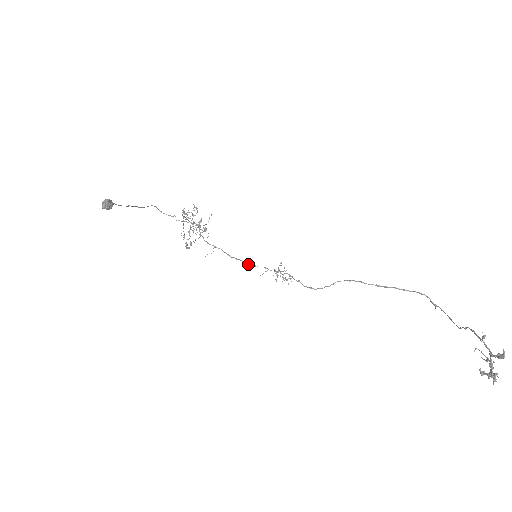
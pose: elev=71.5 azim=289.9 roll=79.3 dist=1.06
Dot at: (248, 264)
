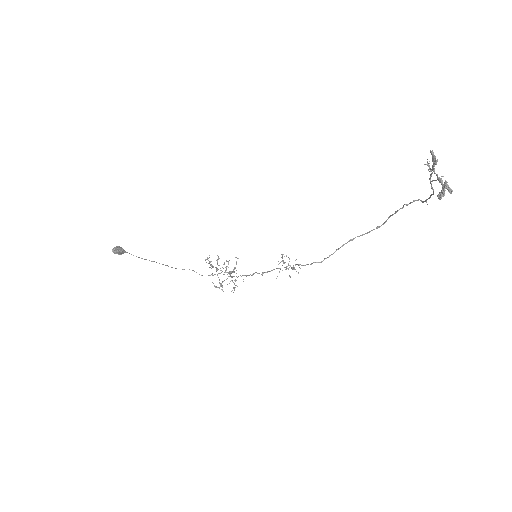
Dot at: occluded
